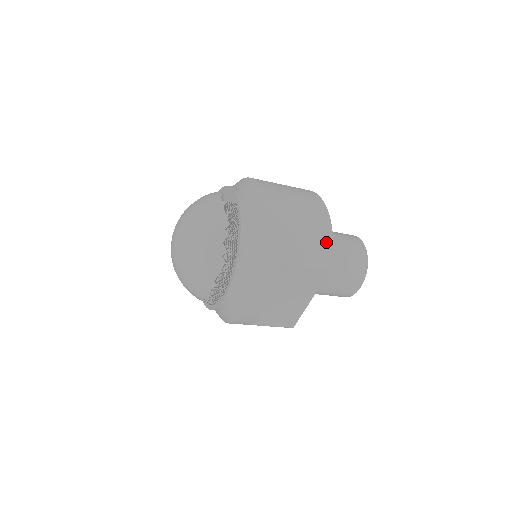
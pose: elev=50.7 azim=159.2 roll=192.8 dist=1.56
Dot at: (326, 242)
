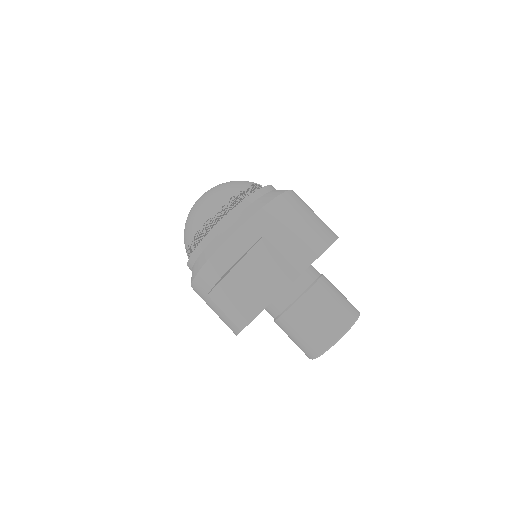
Dot at: (313, 251)
